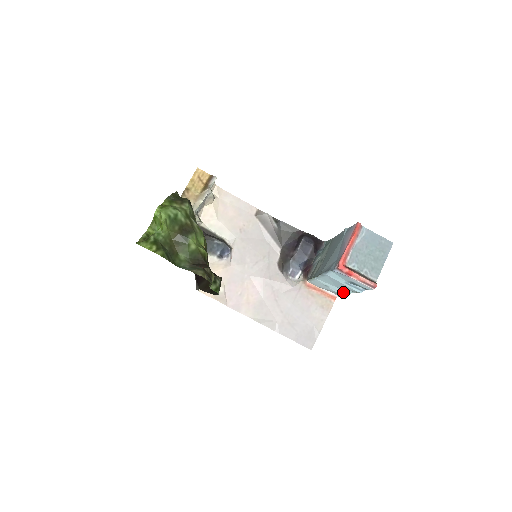
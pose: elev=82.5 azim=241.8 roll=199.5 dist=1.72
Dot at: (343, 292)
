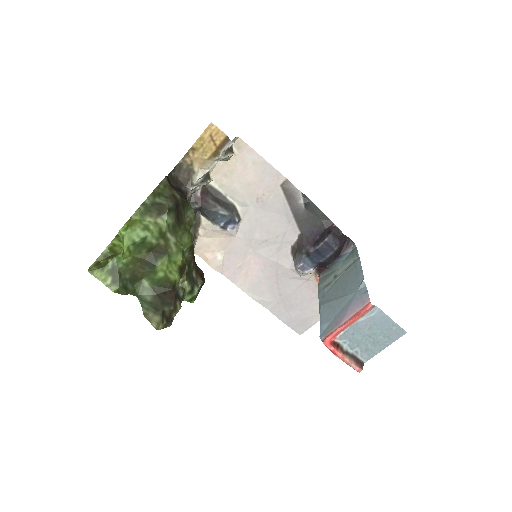
Dot at: occluded
